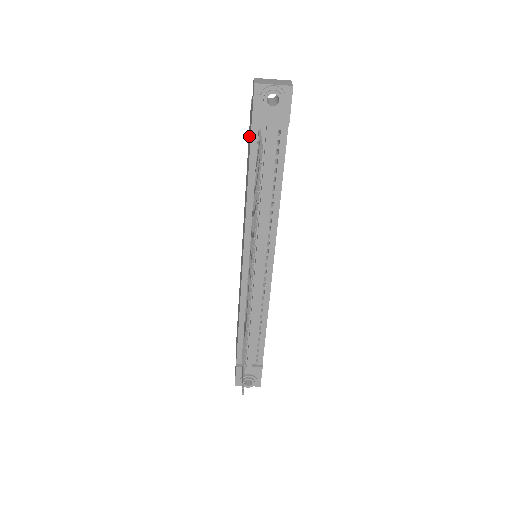
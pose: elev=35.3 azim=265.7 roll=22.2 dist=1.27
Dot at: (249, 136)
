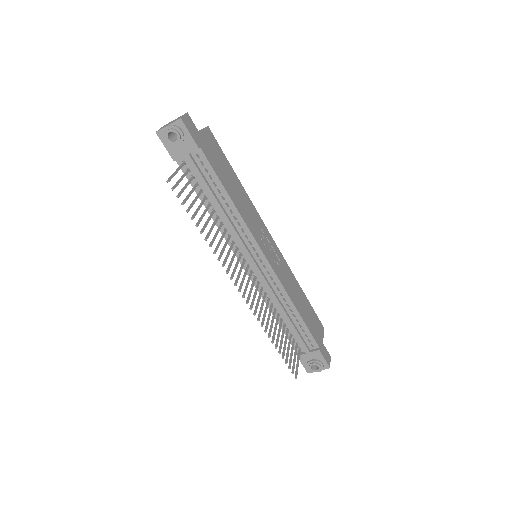
Dot at: occluded
